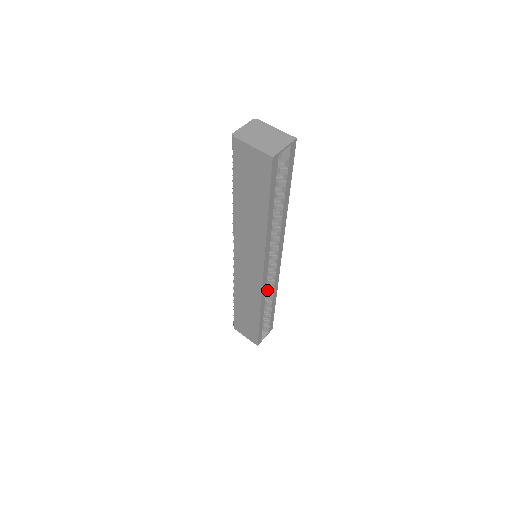
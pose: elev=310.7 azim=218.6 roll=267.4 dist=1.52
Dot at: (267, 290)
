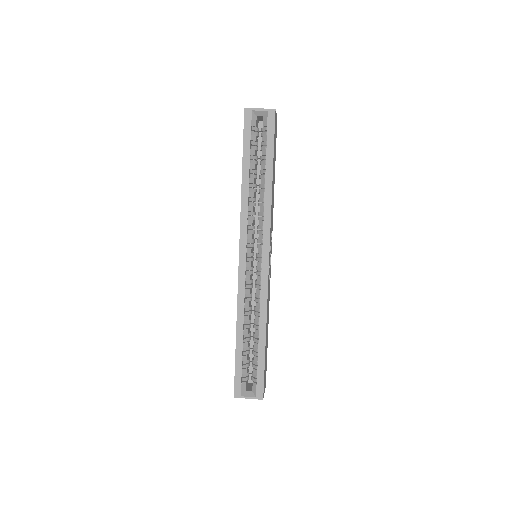
Dot at: (256, 306)
